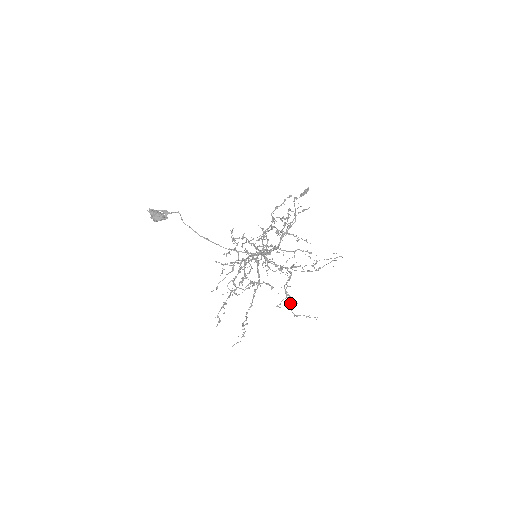
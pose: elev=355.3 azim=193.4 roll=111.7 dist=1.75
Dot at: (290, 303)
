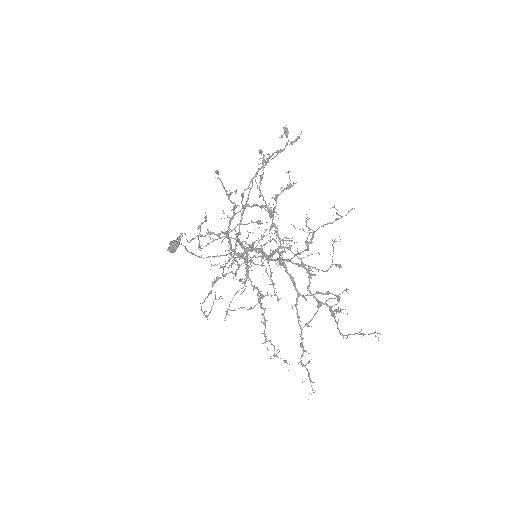
Dot at: (333, 316)
